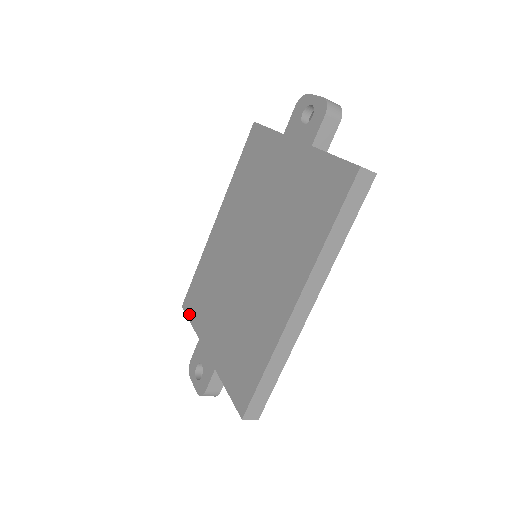
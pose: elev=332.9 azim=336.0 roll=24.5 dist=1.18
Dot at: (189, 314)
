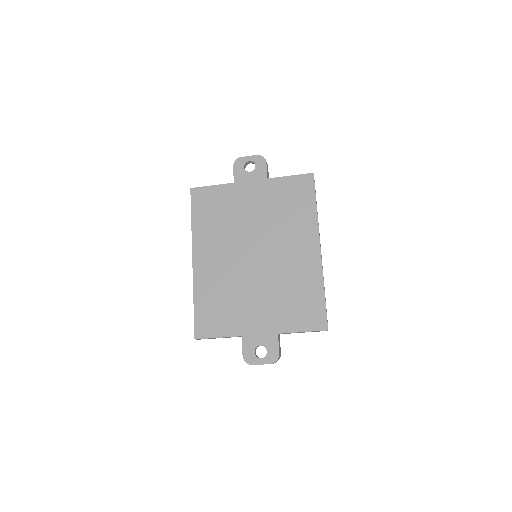
Dot at: (212, 334)
